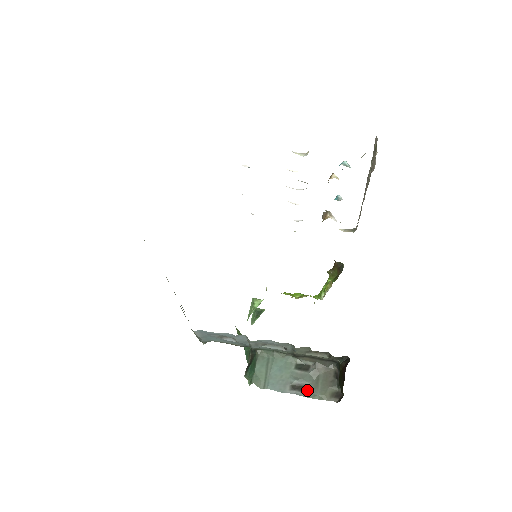
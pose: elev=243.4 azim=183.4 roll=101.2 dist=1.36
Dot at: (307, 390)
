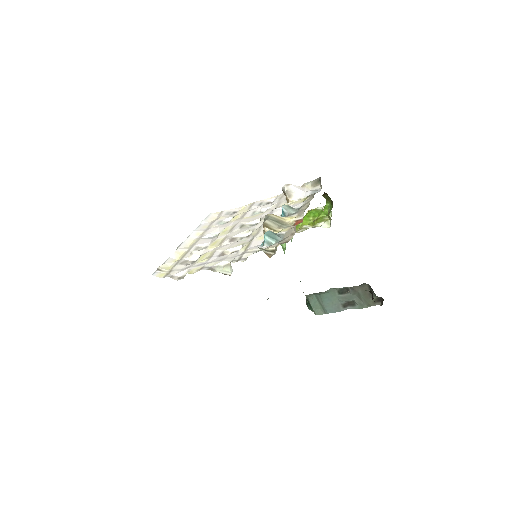
Dot at: (355, 304)
